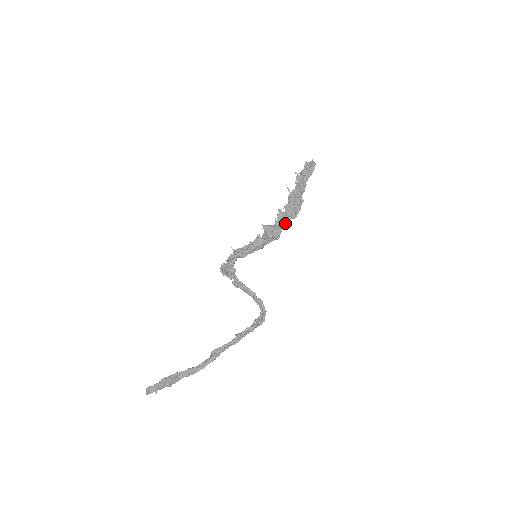
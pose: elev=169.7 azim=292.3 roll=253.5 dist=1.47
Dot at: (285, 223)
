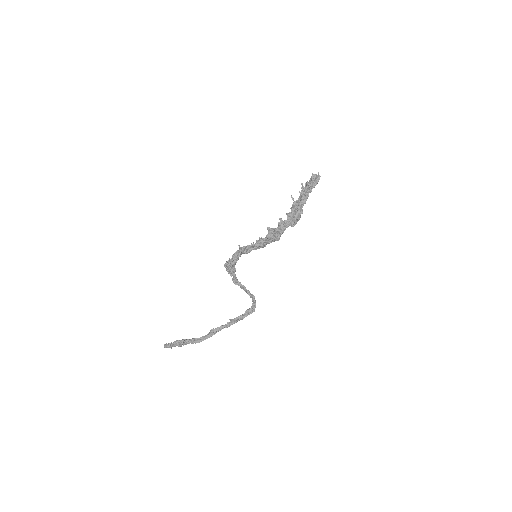
Dot at: (284, 230)
